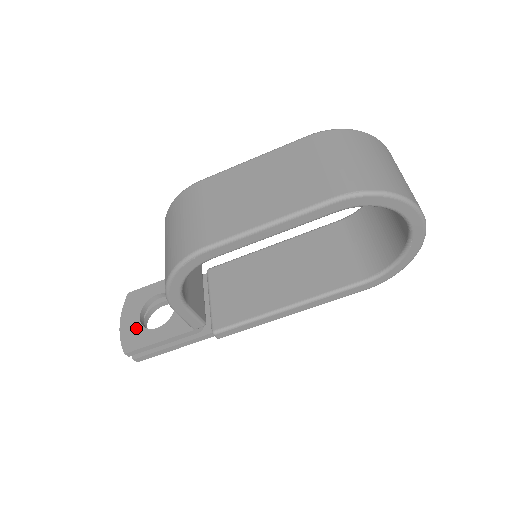
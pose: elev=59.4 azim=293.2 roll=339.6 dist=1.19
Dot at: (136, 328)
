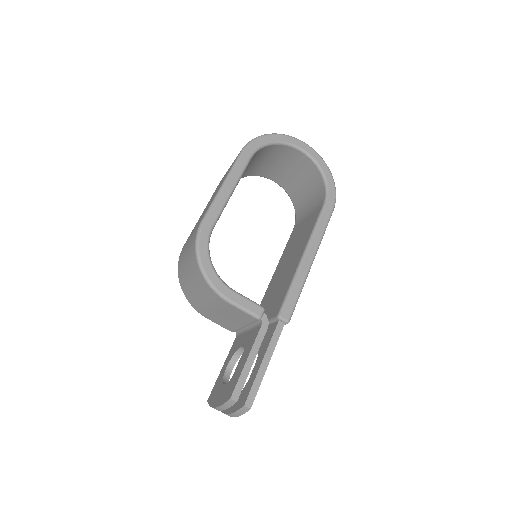
Dot at: (227, 387)
